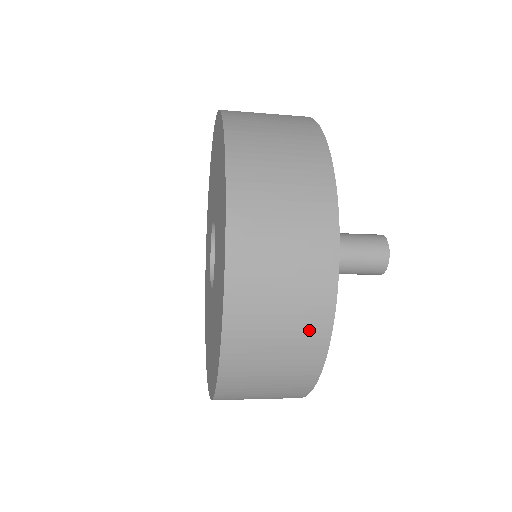
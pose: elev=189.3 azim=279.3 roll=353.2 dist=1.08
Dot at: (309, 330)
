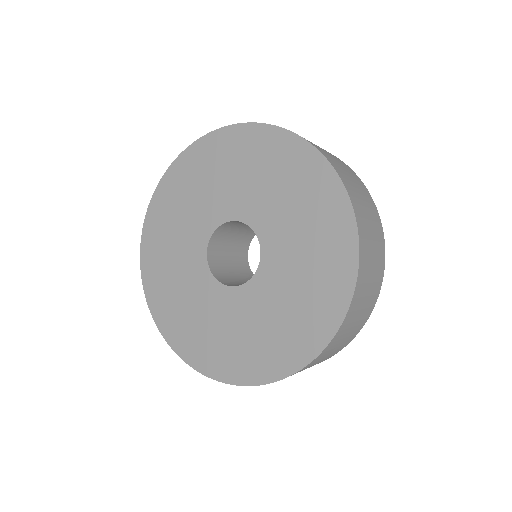
Dot at: occluded
